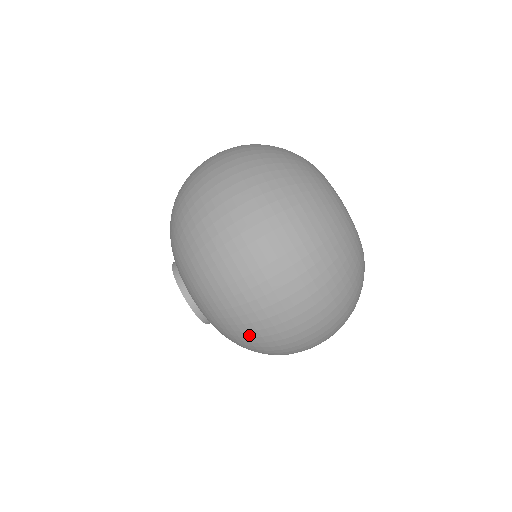
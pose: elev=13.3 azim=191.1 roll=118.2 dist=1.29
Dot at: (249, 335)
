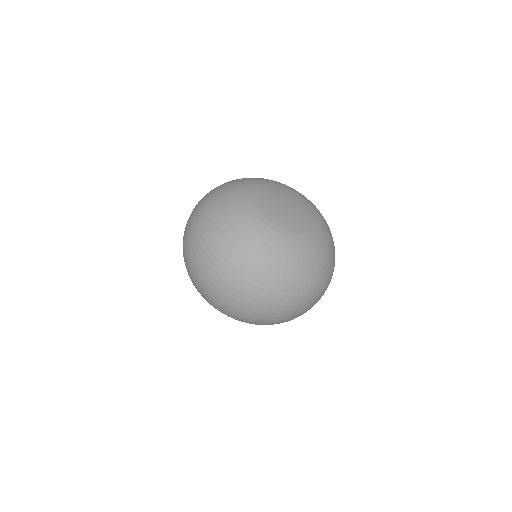
Dot at: occluded
